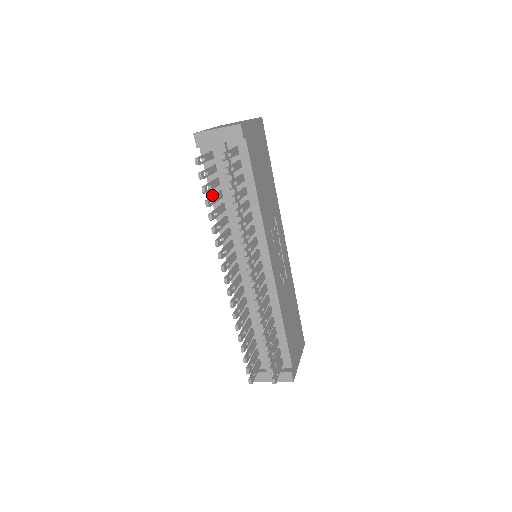
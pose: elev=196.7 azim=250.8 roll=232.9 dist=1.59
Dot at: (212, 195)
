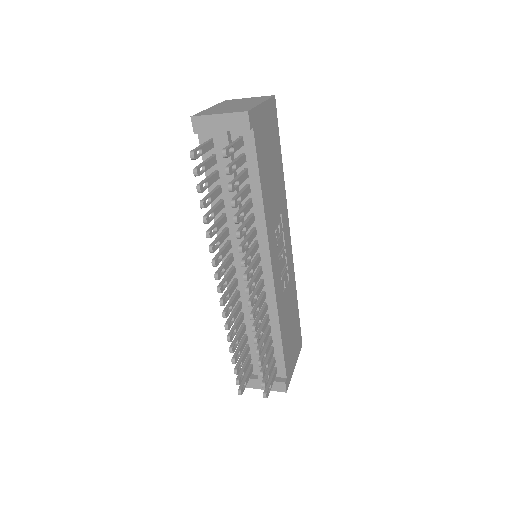
Dot at: (210, 189)
